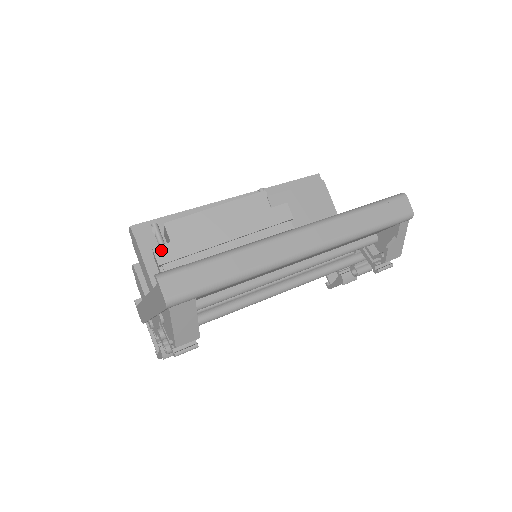
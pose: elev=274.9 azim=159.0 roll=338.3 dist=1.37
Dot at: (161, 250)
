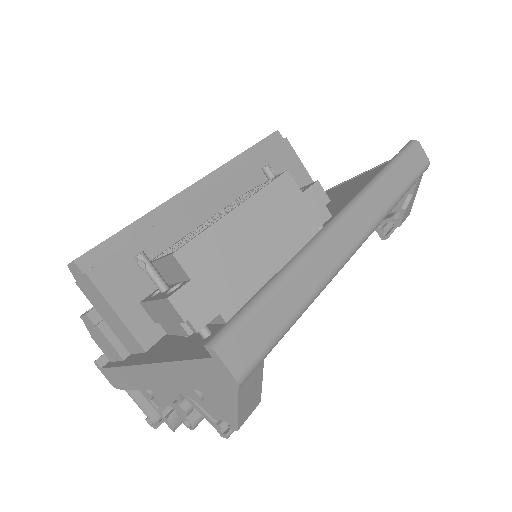
Dot at: (181, 297)
